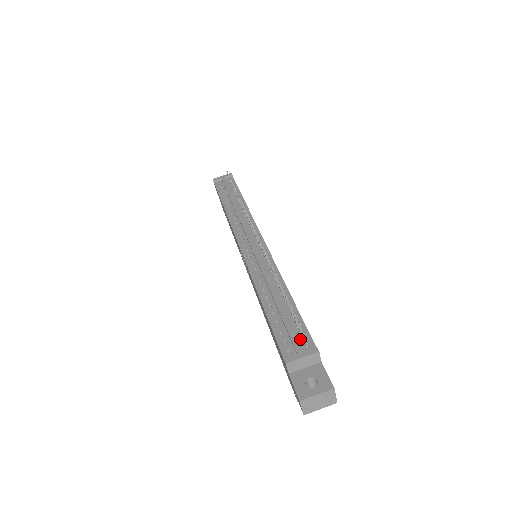
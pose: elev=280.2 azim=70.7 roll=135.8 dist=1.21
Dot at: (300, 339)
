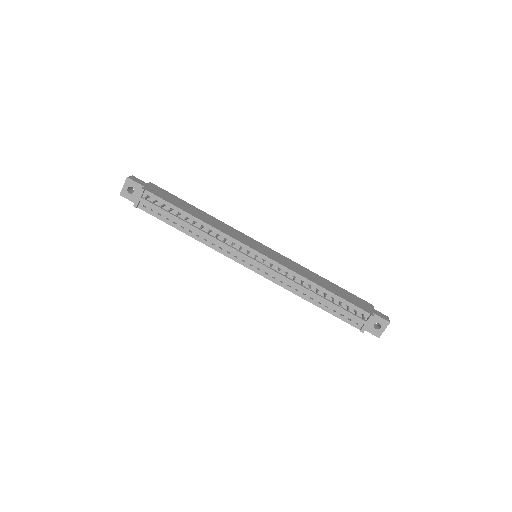
Dot at: occluded
